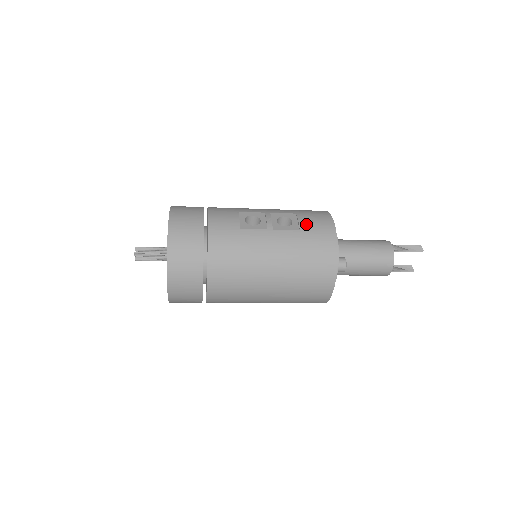
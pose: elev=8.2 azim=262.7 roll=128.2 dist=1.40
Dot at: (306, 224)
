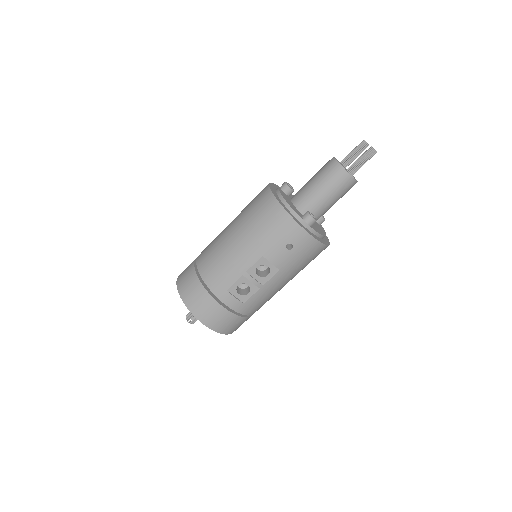
Dot at: occluded
